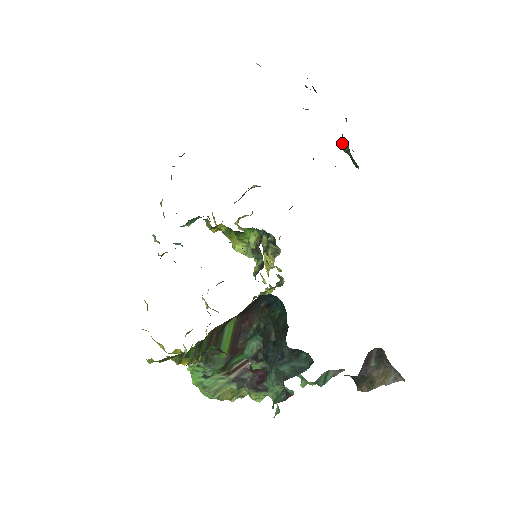
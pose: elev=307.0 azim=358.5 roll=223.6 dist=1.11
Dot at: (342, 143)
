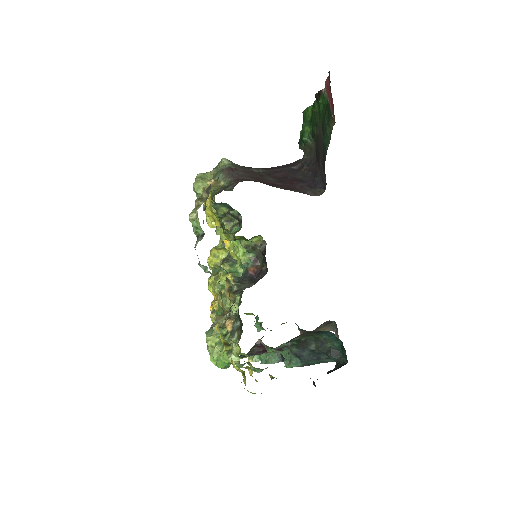
Dot at: (306, 135)
